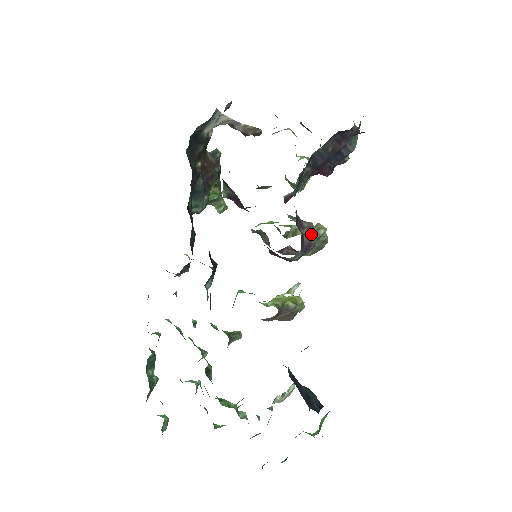
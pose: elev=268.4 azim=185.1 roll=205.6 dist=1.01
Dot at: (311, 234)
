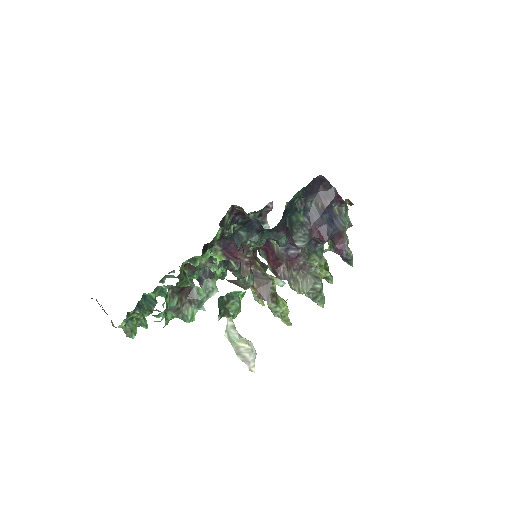
Dot at: occluded
